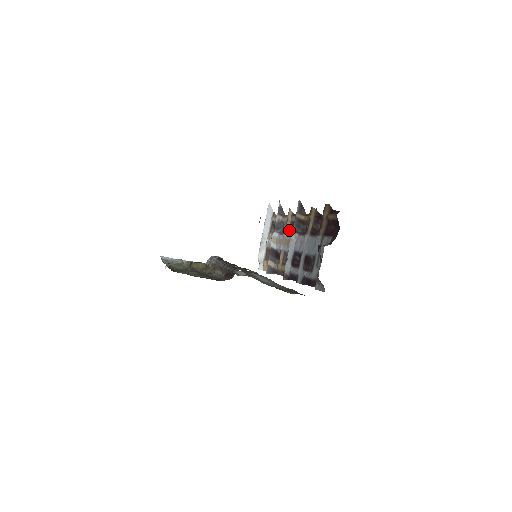
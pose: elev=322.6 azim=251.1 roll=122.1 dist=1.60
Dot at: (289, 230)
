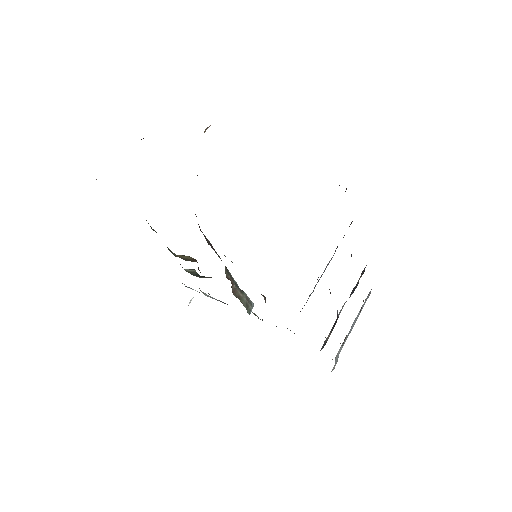
Dot at: occluded
